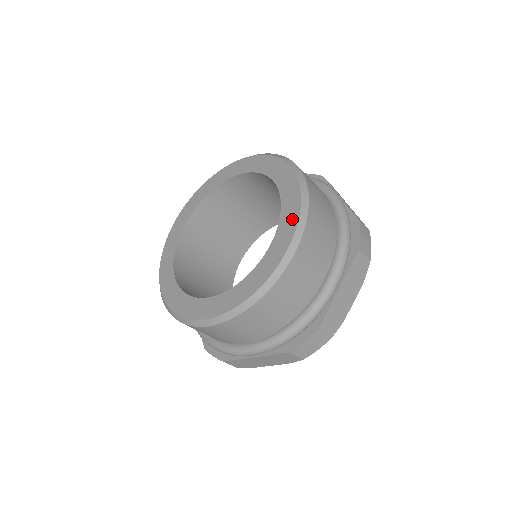
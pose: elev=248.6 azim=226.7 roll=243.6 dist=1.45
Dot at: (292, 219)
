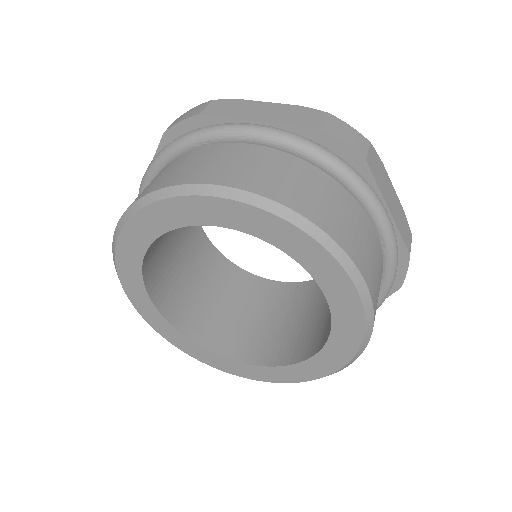
Dot at: (312, 251)
